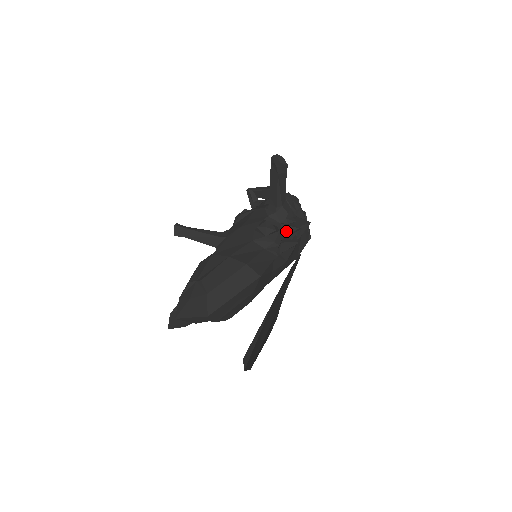
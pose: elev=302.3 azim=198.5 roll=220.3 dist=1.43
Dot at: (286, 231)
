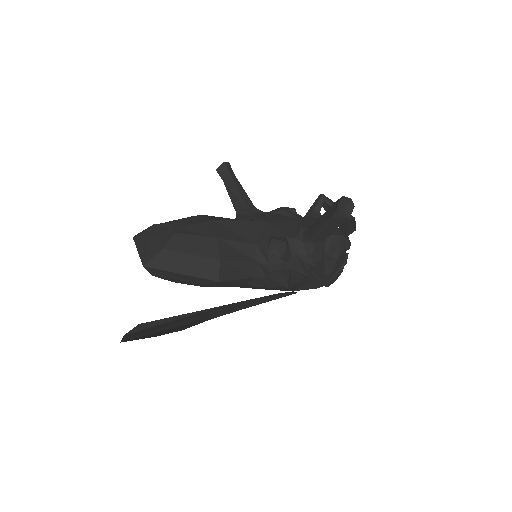
Dot at: (295, 266)
